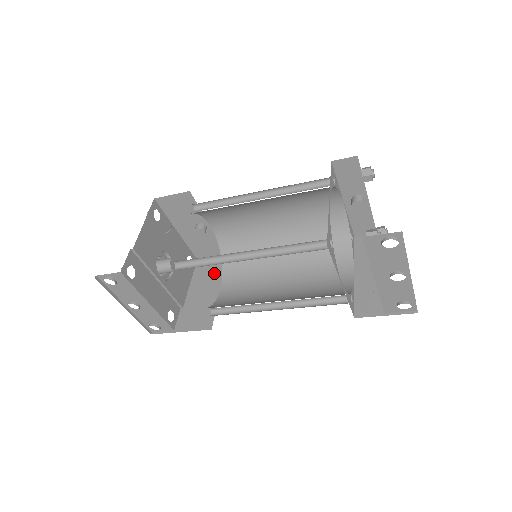
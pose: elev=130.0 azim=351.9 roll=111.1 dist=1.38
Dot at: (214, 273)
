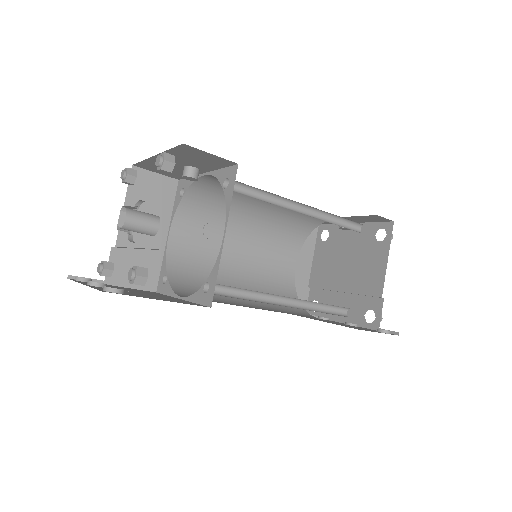
Dot at: (159, 204)
